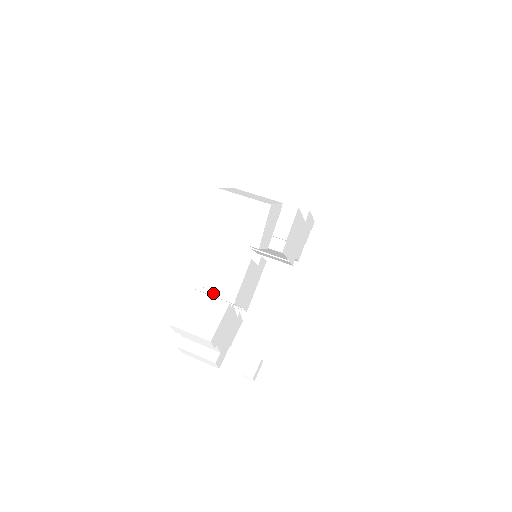
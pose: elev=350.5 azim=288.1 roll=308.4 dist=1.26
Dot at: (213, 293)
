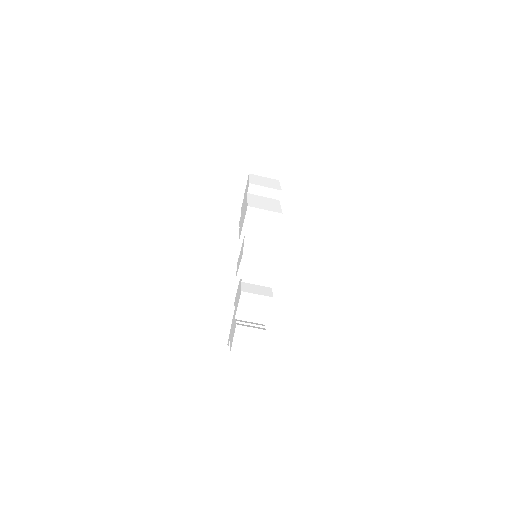
Dot at: (250, 320)
